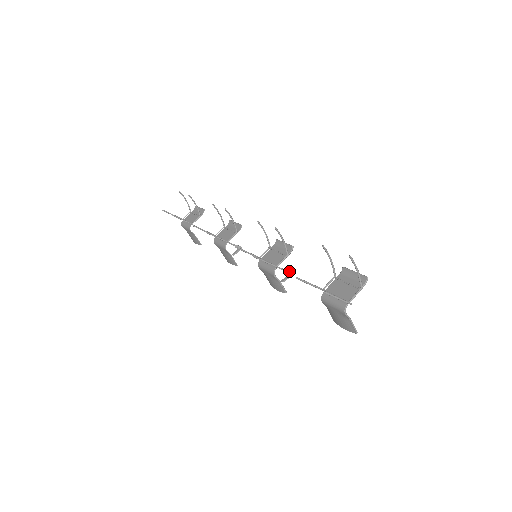
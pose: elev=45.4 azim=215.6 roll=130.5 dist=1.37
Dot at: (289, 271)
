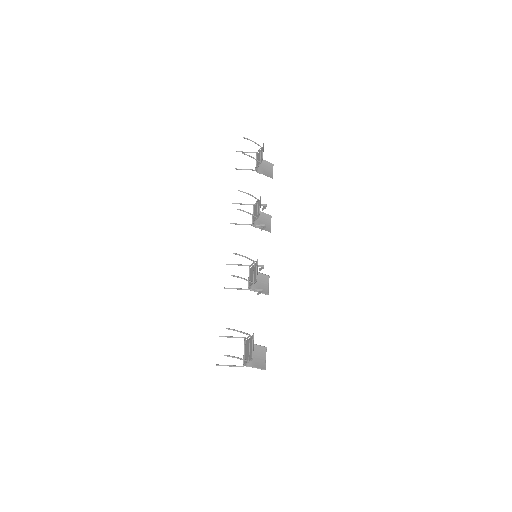
Dot at: (259, 290)
